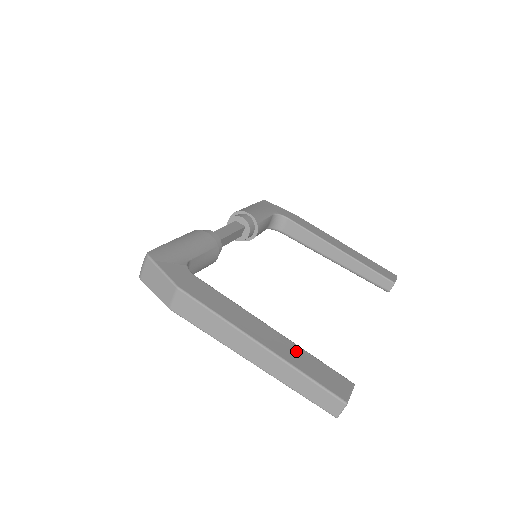
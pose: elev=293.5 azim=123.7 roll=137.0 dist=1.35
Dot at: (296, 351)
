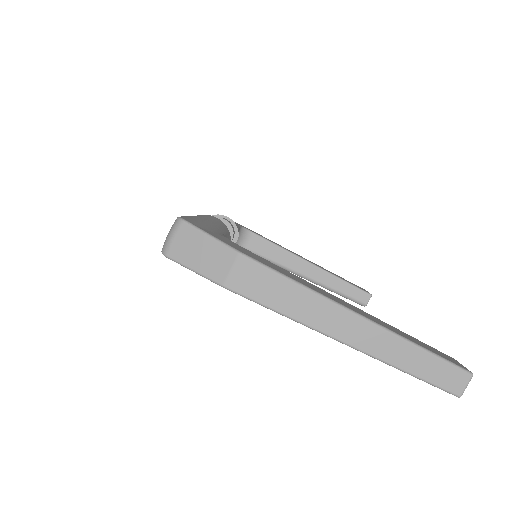
Dot at: (390, 326)
